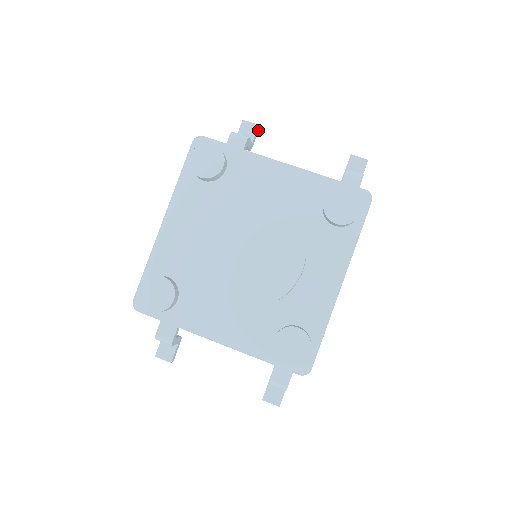
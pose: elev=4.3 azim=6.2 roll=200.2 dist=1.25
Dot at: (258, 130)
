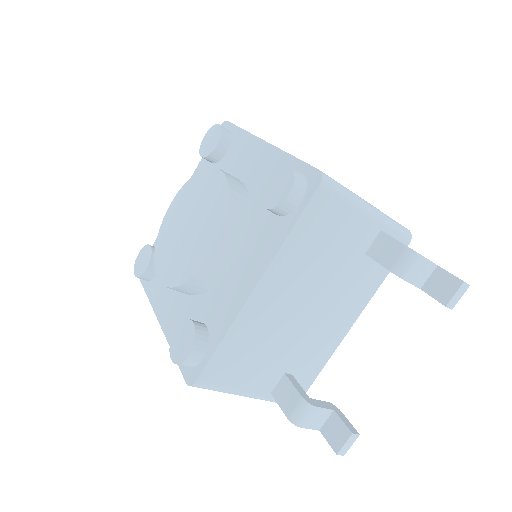
Dot at: occluded
